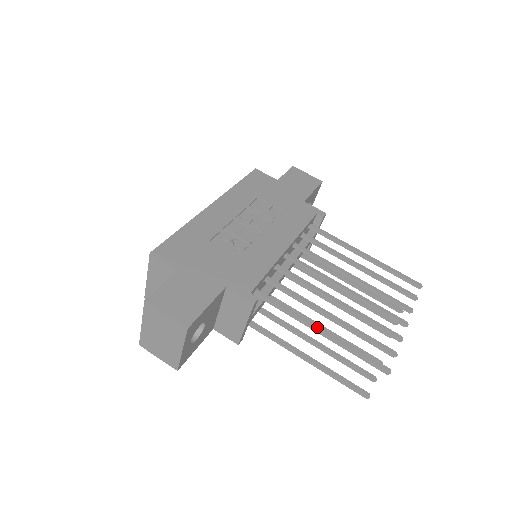
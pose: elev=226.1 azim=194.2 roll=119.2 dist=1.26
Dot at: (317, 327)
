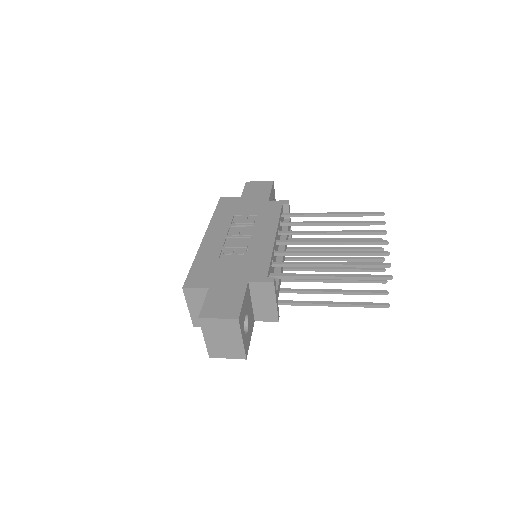
Dot at: (326, 275)
